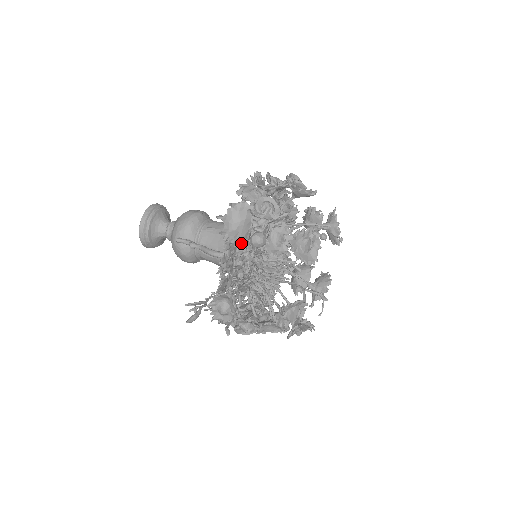
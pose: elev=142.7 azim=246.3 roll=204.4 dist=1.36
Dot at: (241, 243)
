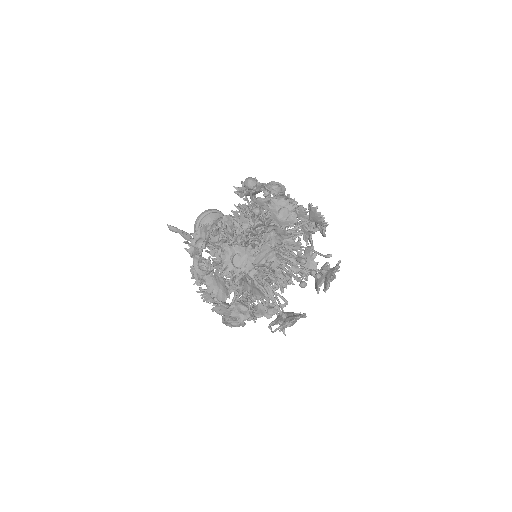
Dot at: (242, 194)
